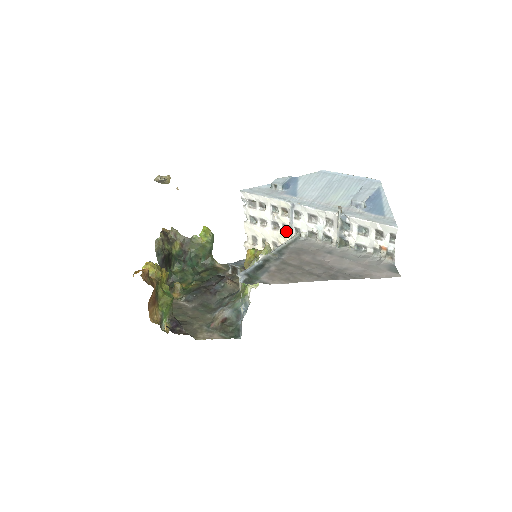
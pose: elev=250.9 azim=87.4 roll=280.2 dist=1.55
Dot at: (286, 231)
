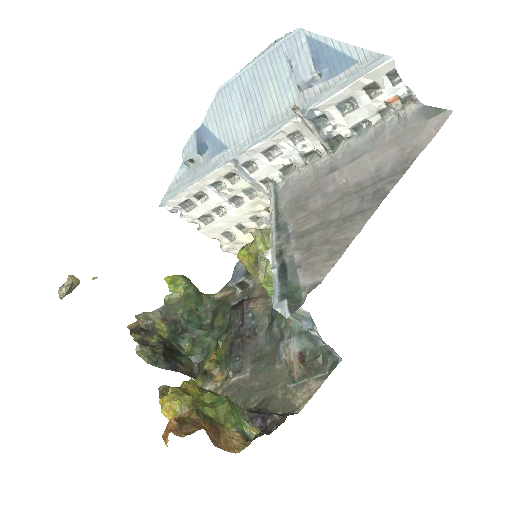
Dot at: (254, 194)
